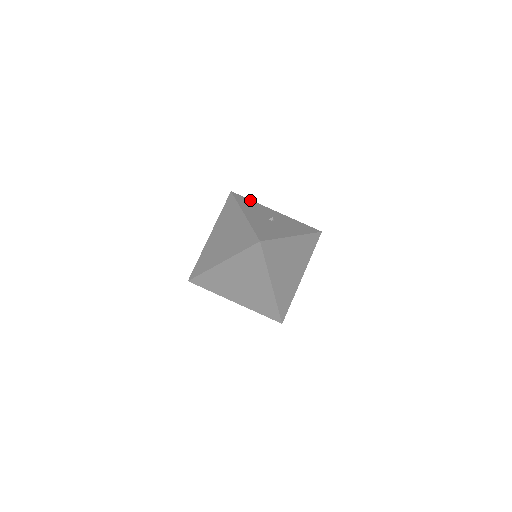
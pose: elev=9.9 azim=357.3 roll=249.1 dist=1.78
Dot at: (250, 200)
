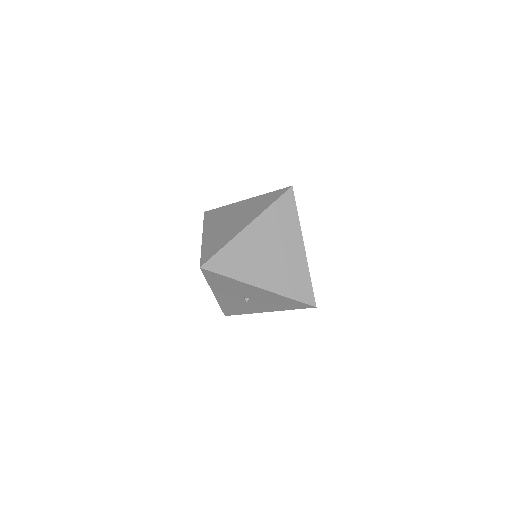
Dot at: occluded
